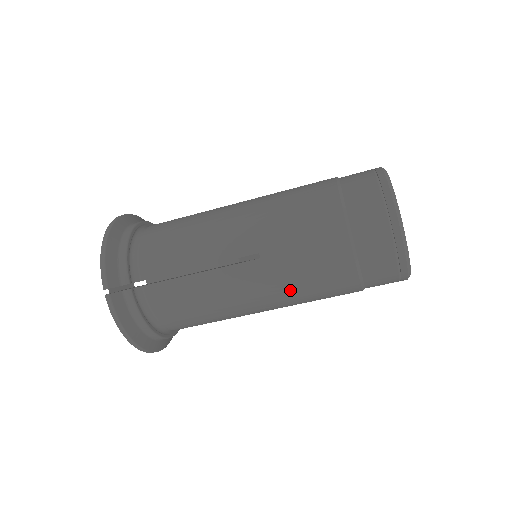
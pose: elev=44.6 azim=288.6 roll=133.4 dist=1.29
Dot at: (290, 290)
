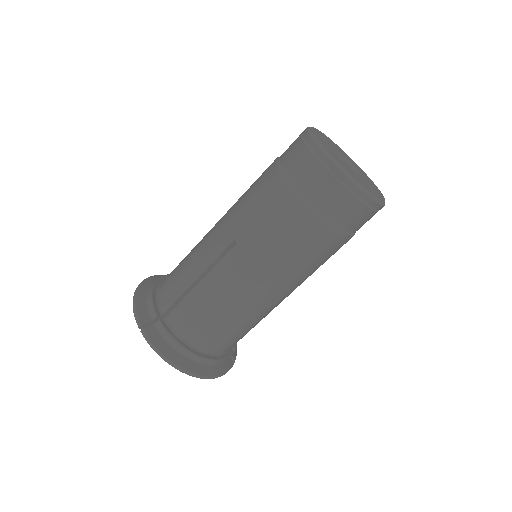
Dot at: (274, 260)
